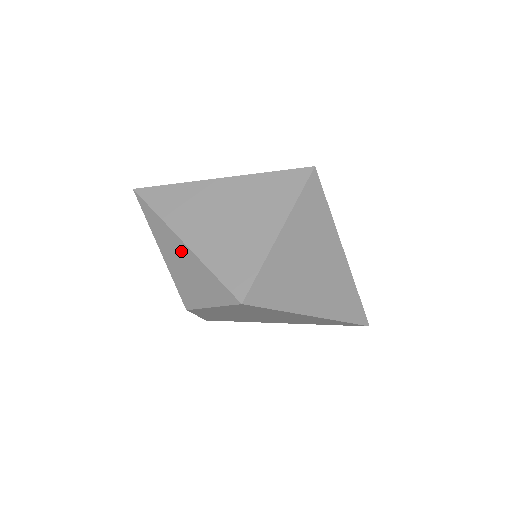
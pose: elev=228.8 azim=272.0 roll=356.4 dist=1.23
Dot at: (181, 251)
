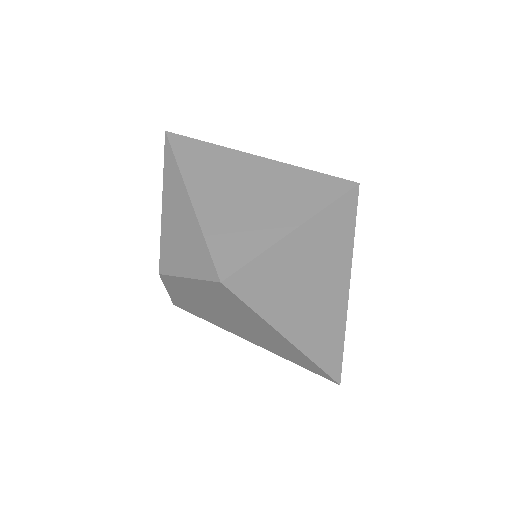
Dot at: (183, 207)
